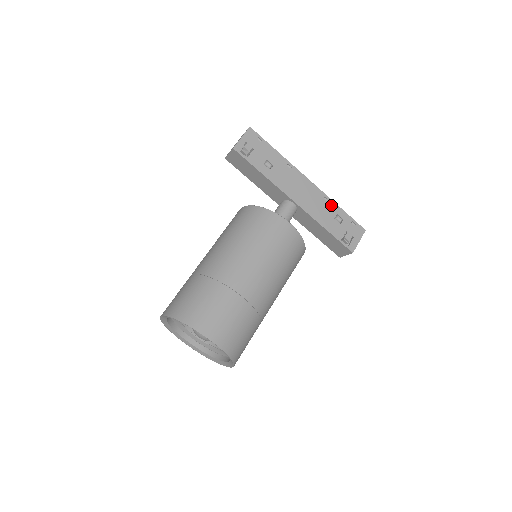
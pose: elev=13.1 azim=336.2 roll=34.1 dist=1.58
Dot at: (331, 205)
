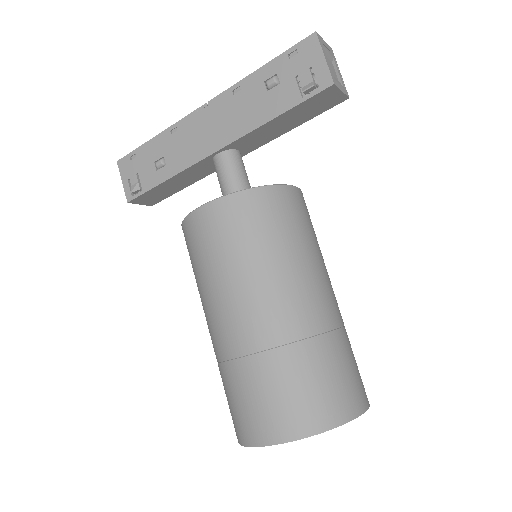
Dot at: (247, 86)
